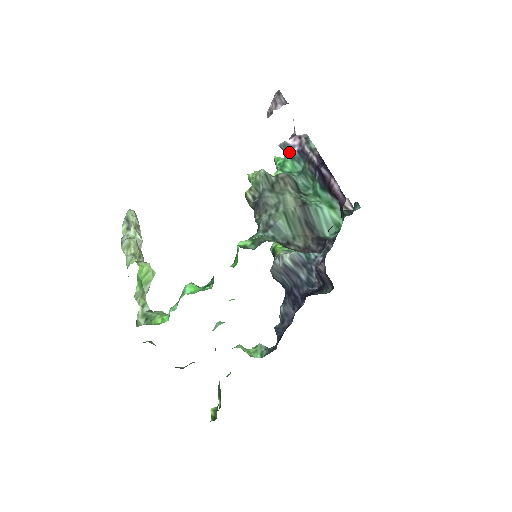
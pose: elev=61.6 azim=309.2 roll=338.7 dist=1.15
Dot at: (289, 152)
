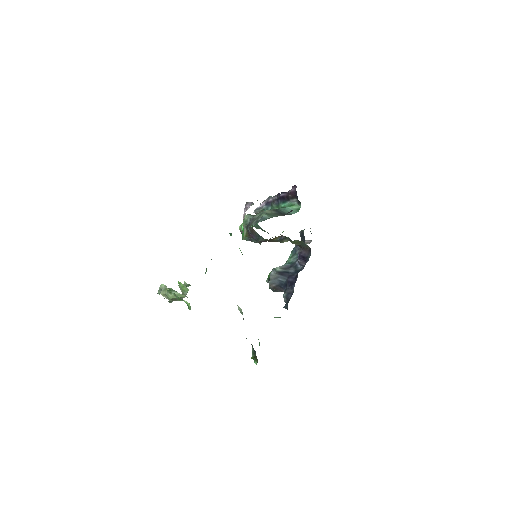
Dot at: (261, 210)
